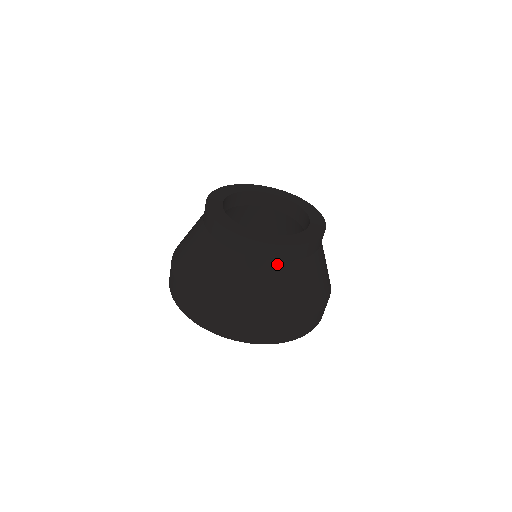
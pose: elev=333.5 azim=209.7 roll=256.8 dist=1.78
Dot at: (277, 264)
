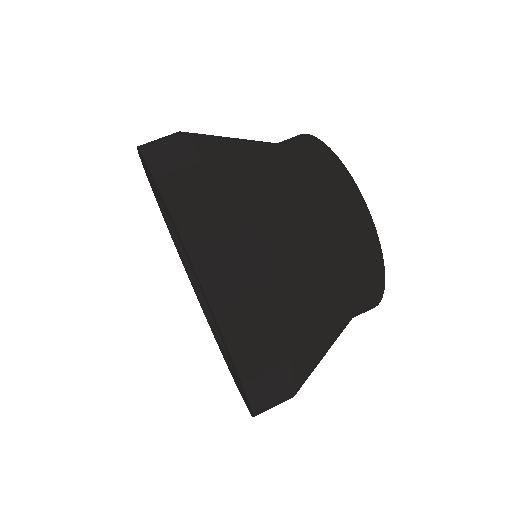
Dot at: (354, 283)
